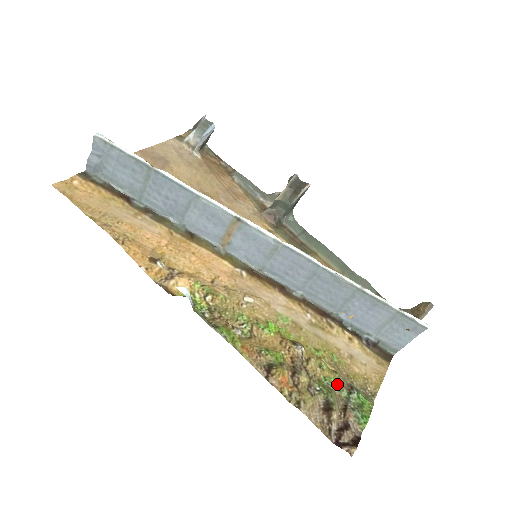
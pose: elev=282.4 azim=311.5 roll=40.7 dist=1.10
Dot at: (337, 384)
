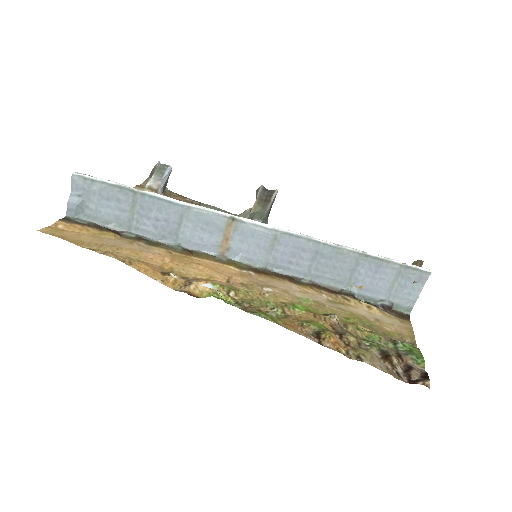
Dot at: (380, 339)
